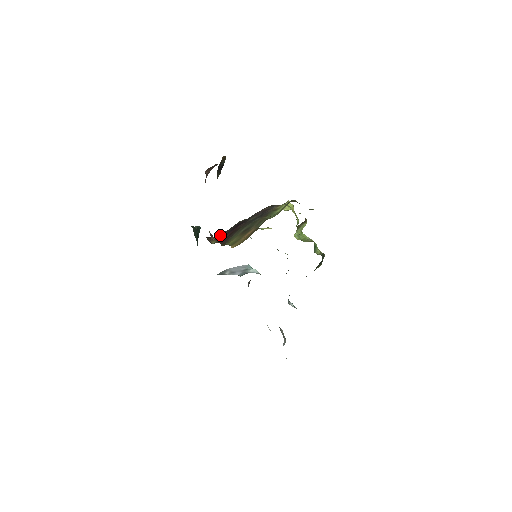
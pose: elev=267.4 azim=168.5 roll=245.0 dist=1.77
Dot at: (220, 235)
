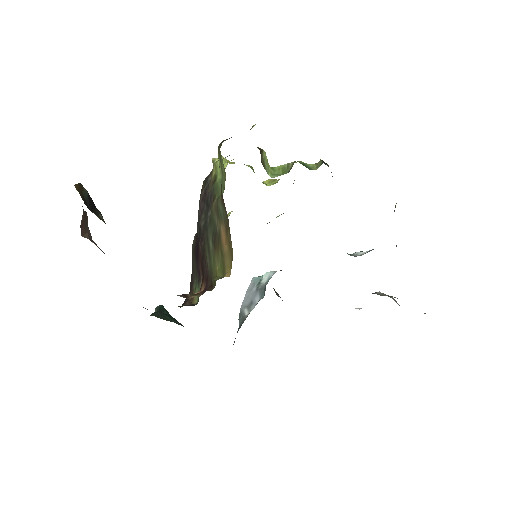
Dot at: (192, 284)
